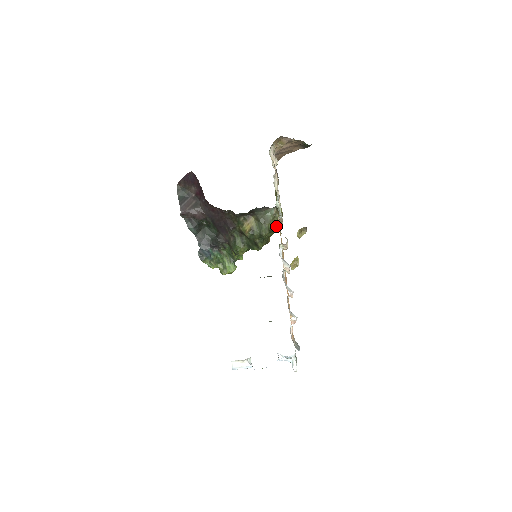
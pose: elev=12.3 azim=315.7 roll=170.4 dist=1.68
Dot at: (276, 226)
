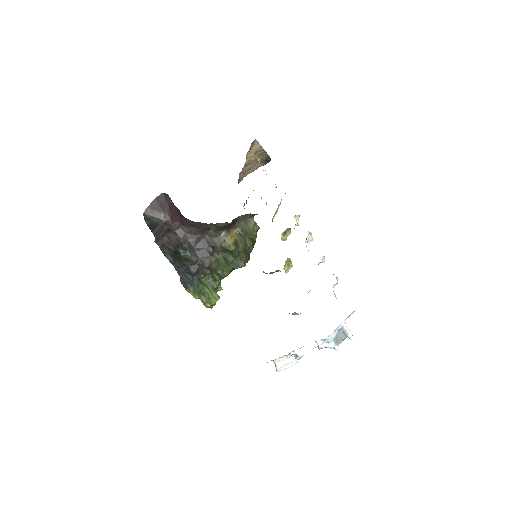
Dot at: occluded
